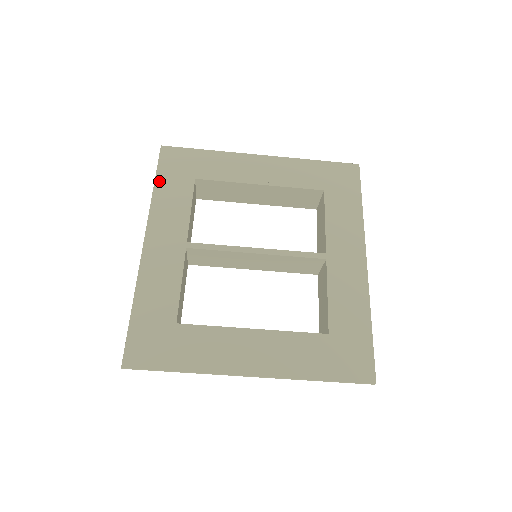
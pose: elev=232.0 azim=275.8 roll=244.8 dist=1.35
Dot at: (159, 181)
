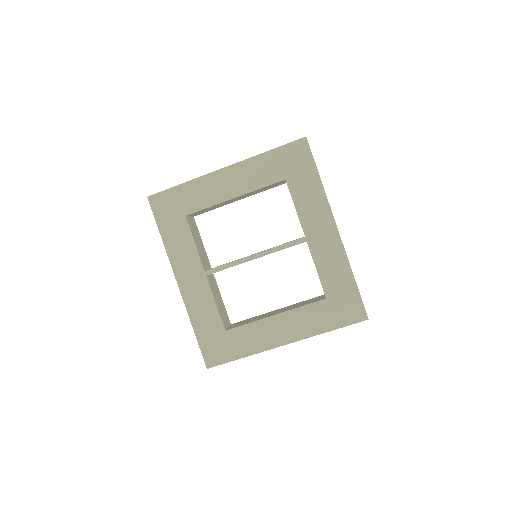
Dot at: (162, 230)
